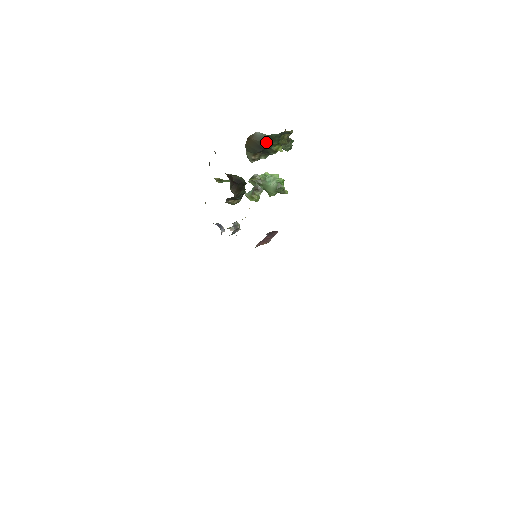
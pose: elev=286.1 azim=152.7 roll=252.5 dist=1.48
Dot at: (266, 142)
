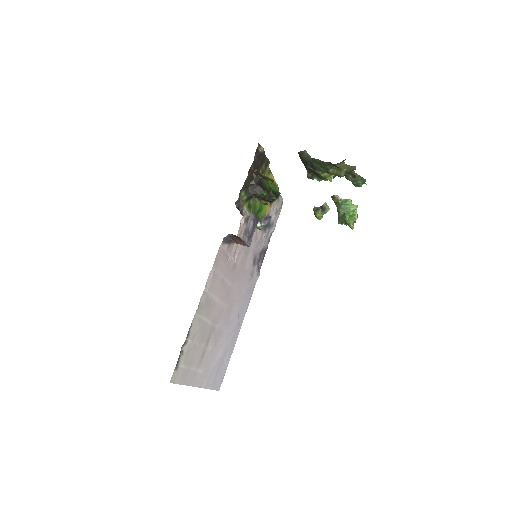
Dot at: (311, 164)
